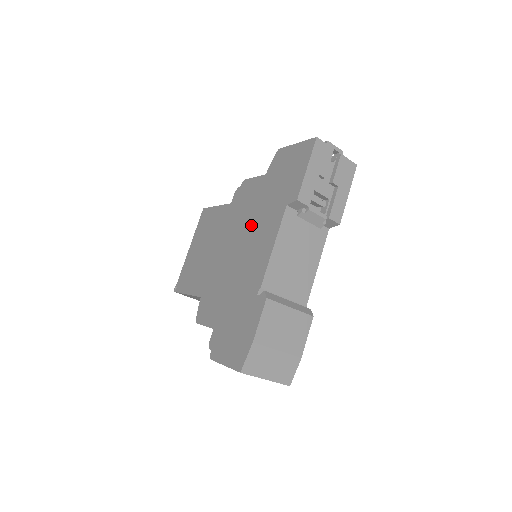
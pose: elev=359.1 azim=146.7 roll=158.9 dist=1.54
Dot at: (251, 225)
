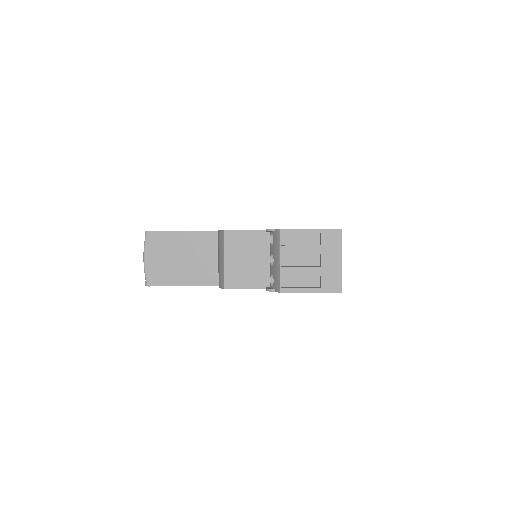
Dot at: occluded
